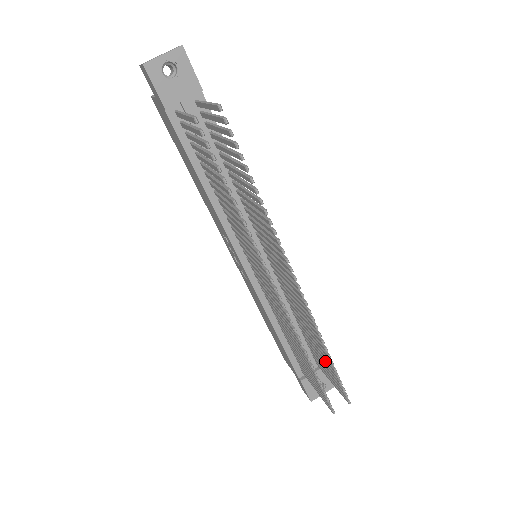
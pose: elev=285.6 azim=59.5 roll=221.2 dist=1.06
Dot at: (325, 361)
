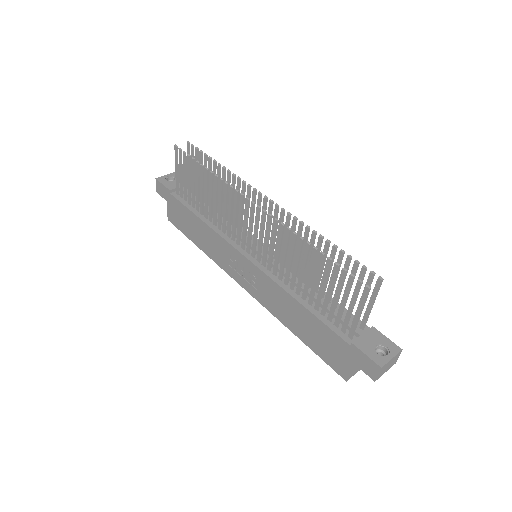
Dot at: occluded
